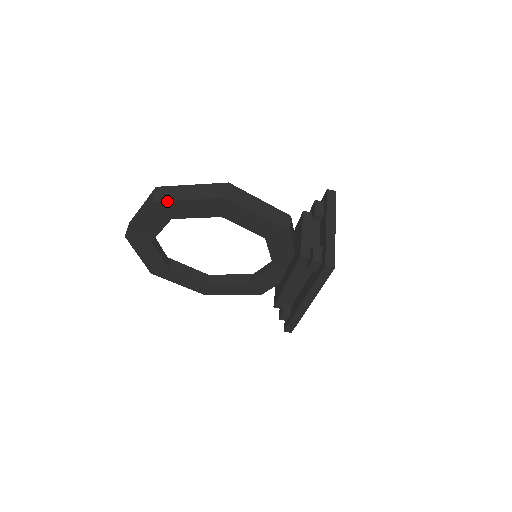
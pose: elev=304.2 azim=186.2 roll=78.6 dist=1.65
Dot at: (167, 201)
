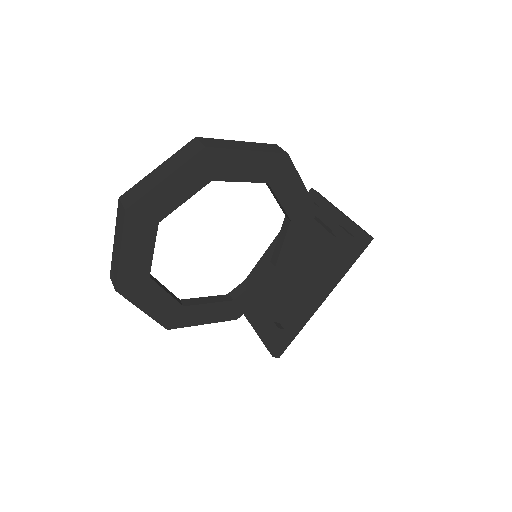
Dot at: (225, 149)
